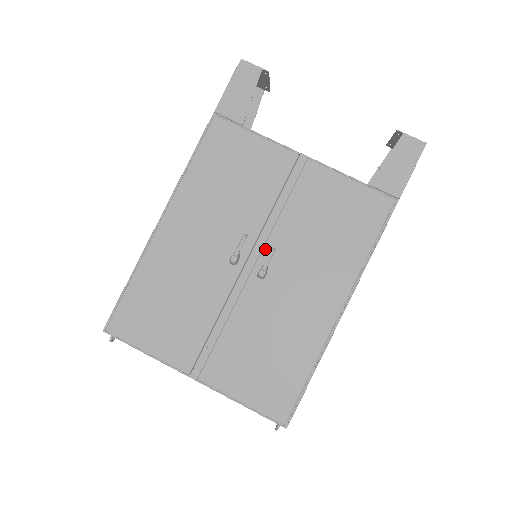
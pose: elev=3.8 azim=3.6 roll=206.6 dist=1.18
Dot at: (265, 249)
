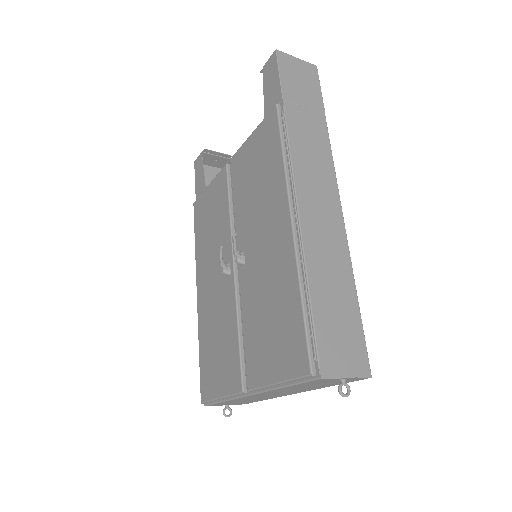
Dot at: (237, 242)
